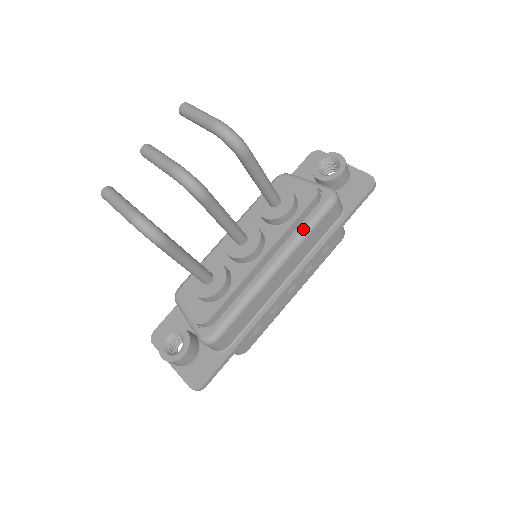
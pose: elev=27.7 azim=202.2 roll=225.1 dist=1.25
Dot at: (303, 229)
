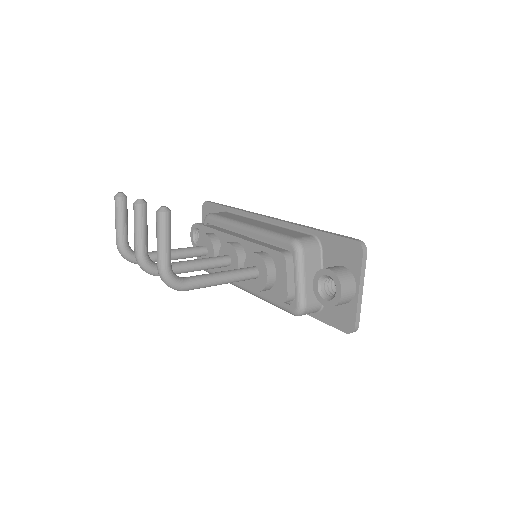
Dot at: (267, 299)
